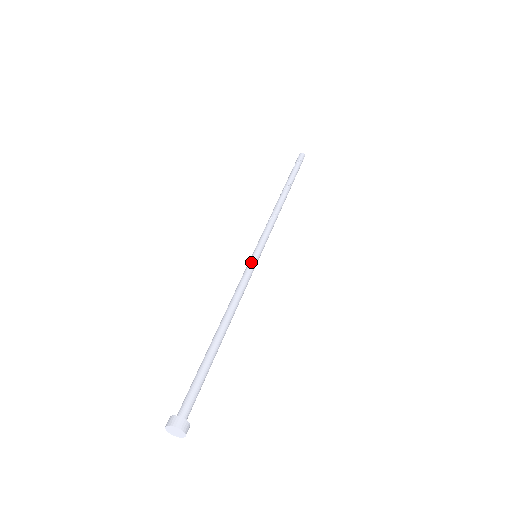
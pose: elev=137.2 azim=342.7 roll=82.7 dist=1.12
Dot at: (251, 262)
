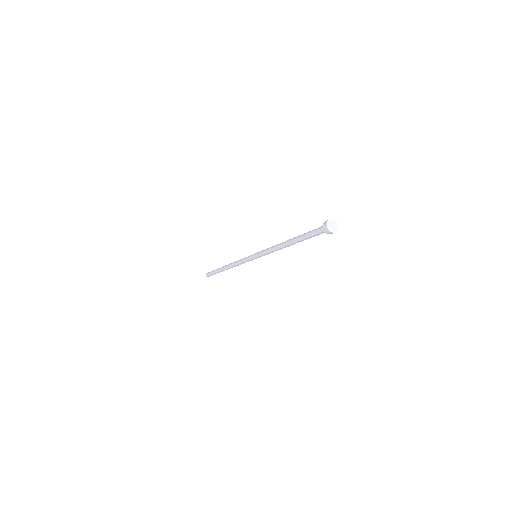
Dot at: (258, 253)
